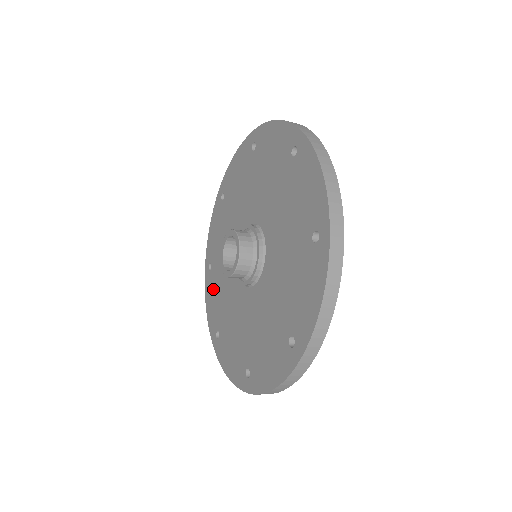
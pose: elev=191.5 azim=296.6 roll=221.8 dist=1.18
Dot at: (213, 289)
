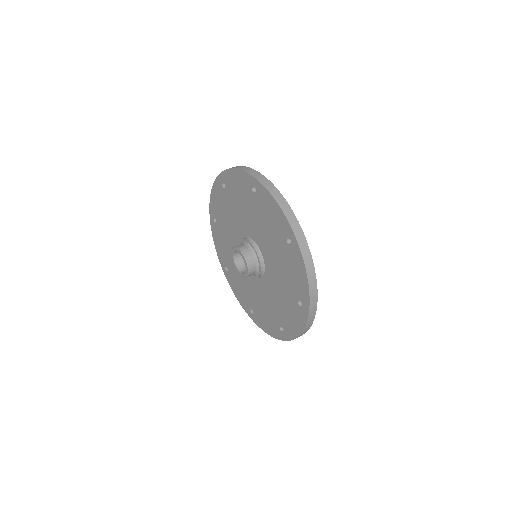
Dot at: (220, 238)
